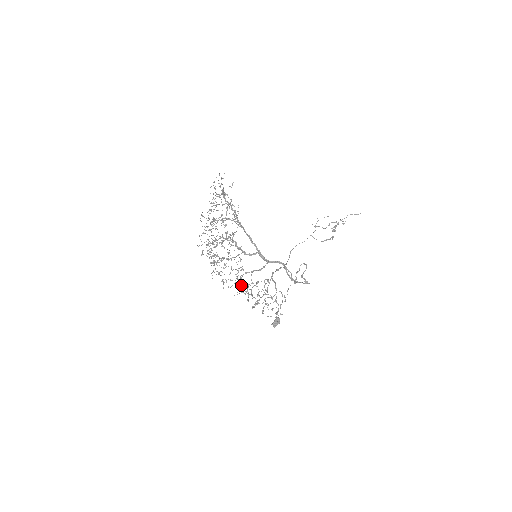
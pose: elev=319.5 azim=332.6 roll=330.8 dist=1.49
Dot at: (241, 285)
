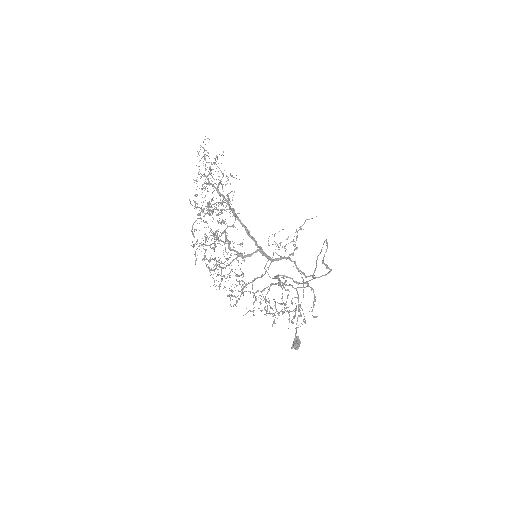
Dot at: (254, 293)
